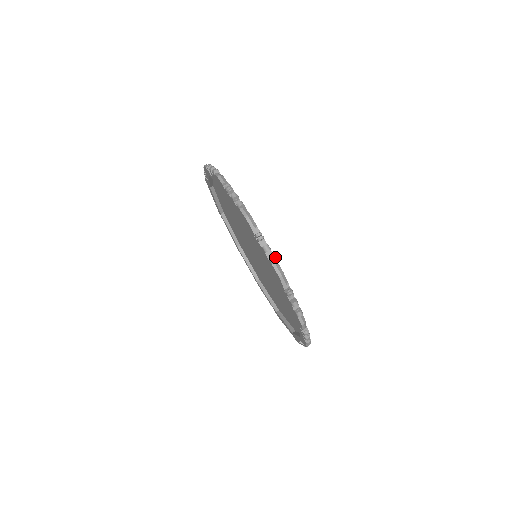
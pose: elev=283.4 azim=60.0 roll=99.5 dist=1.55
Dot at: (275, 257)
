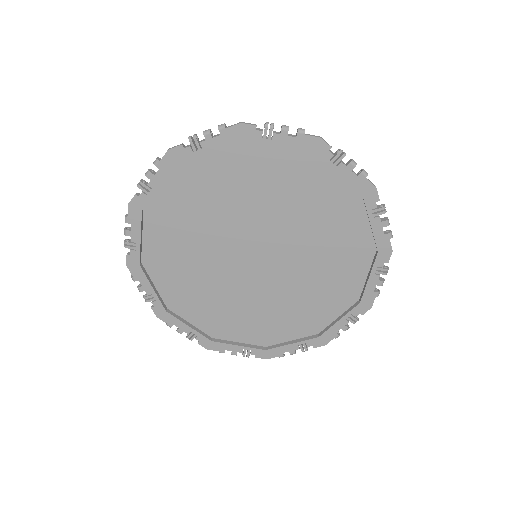
Dot at: (362, 170)
